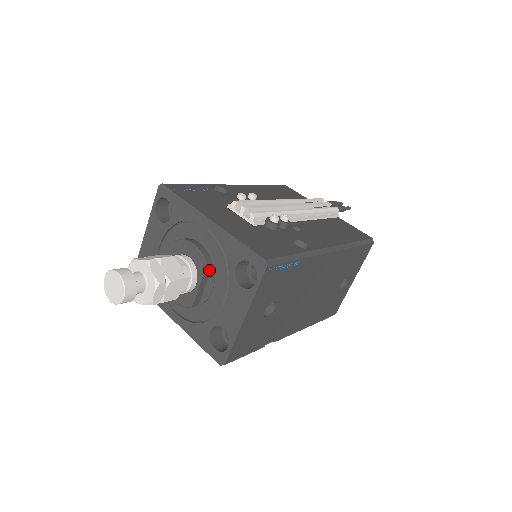
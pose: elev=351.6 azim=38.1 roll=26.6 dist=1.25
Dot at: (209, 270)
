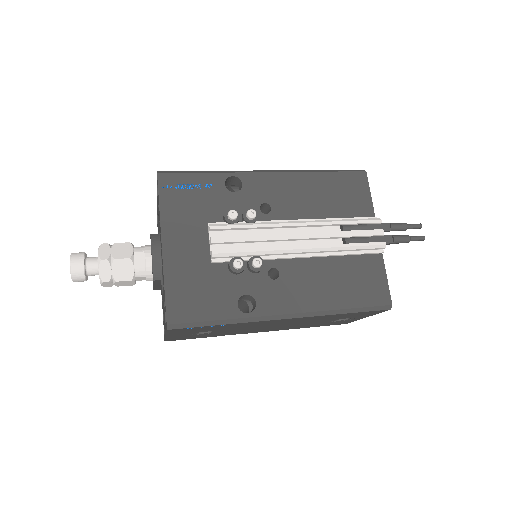
Dot at: (158, 281)
